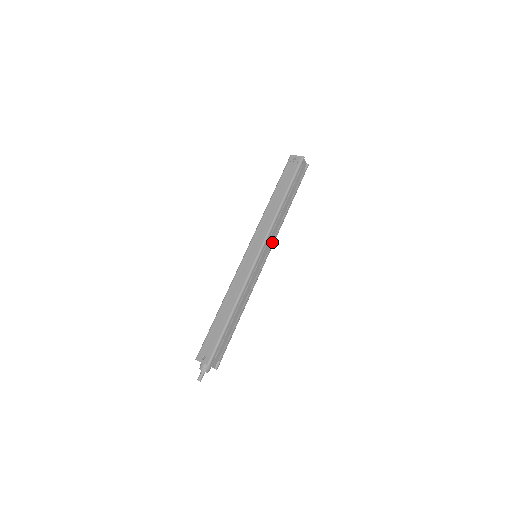
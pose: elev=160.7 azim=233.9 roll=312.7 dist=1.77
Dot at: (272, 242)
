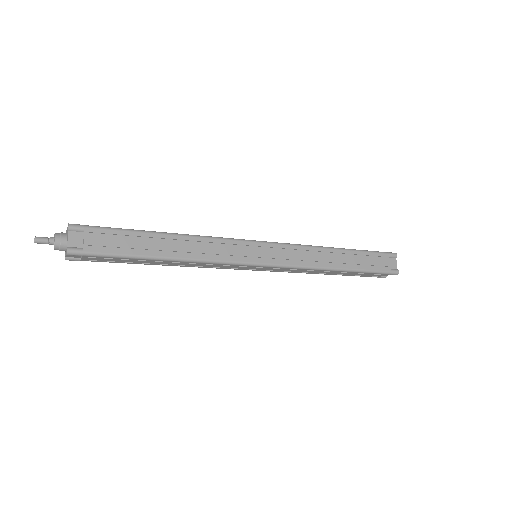
Dot at: (288, 261)
